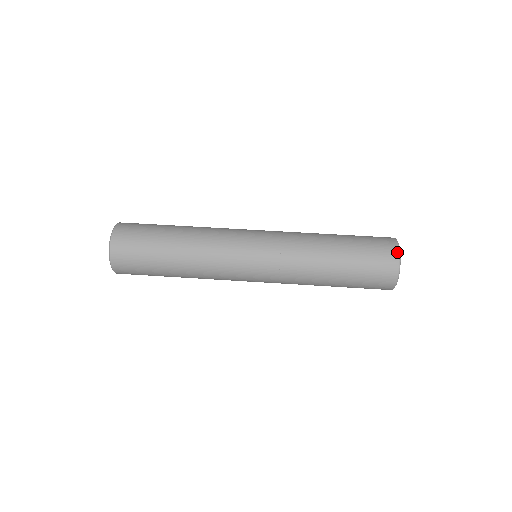
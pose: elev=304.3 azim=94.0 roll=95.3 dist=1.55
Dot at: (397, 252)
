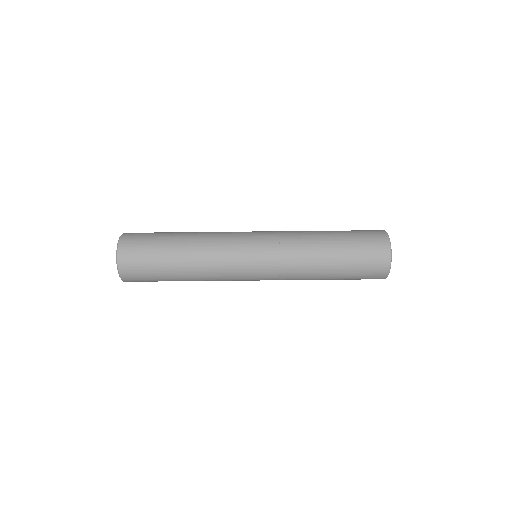
Dot at: (388, 244)
